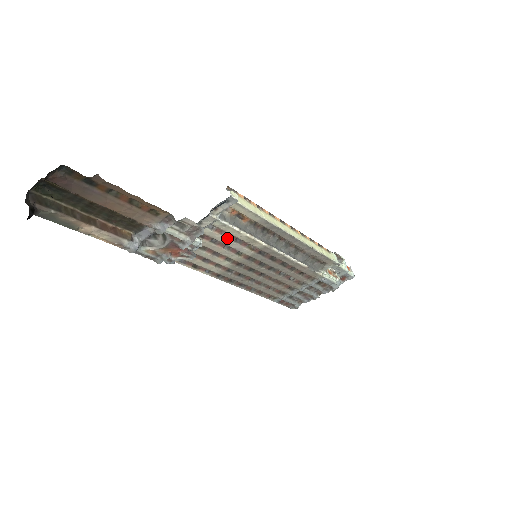
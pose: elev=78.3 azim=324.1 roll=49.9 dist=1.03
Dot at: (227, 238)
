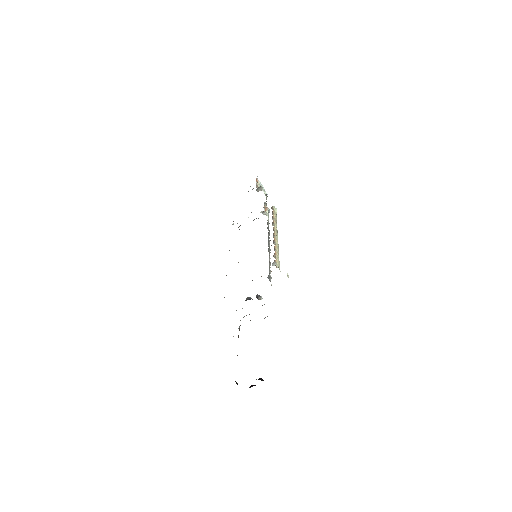
Dot at: occluded
